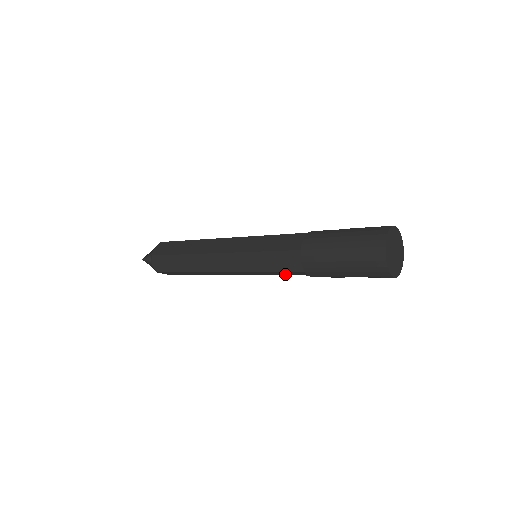
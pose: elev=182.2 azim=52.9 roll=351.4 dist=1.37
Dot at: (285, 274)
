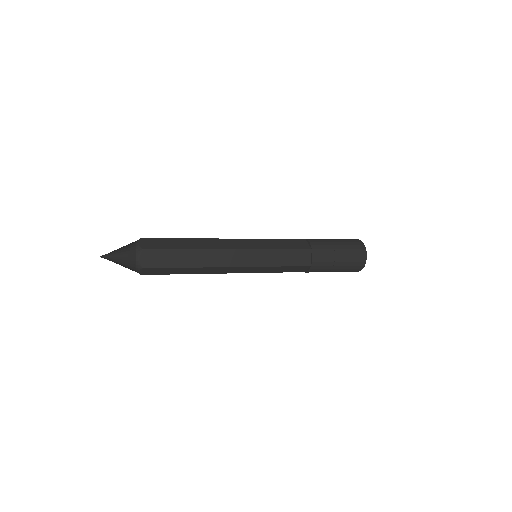
Dot at: occluded
